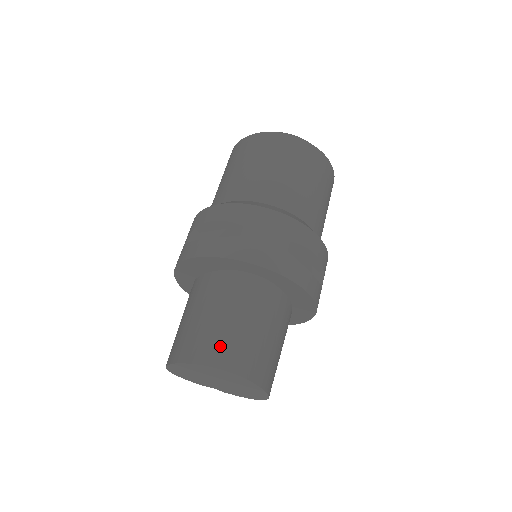
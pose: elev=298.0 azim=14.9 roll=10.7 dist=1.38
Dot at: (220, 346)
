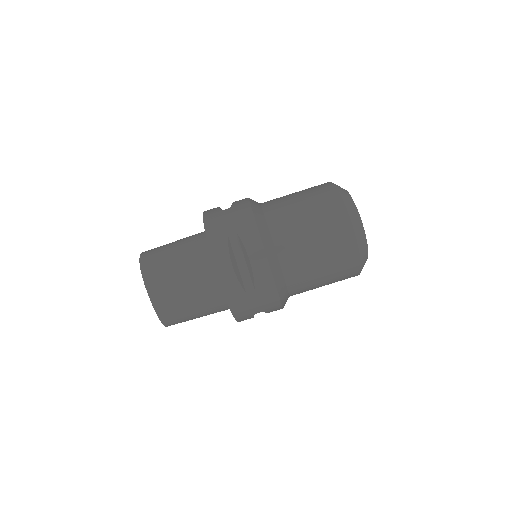
Dot at: (154, 251)
